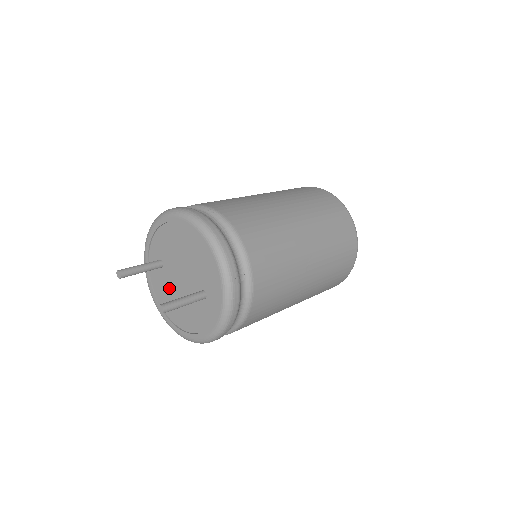
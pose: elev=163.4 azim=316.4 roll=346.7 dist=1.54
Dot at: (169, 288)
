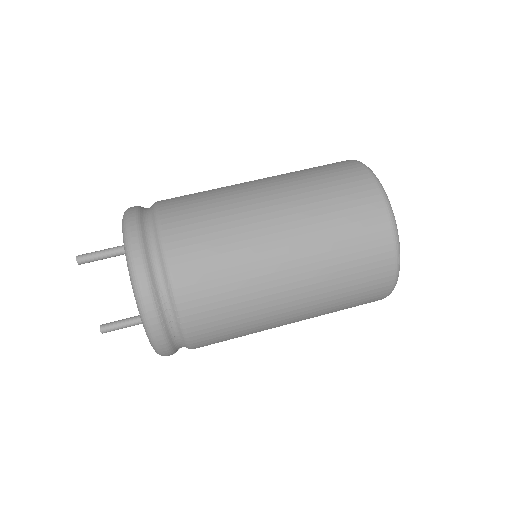
Dot at: occluded
